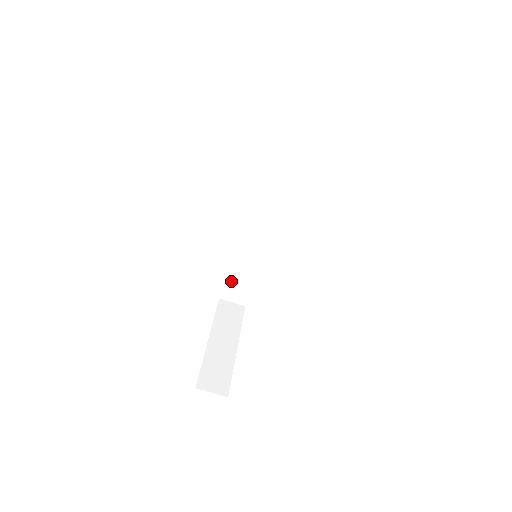
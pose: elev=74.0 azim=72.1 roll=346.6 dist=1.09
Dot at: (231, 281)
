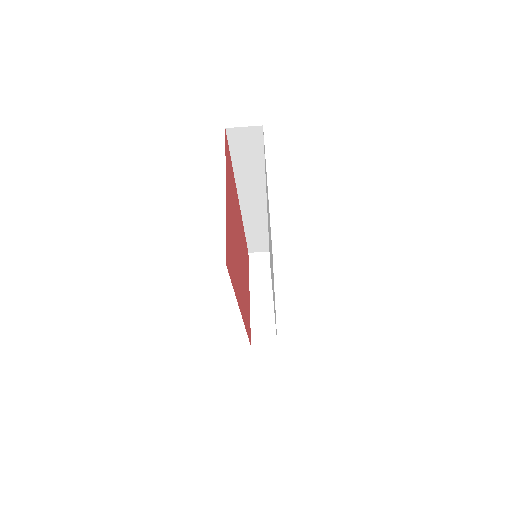
Dot at: (251, 242)
